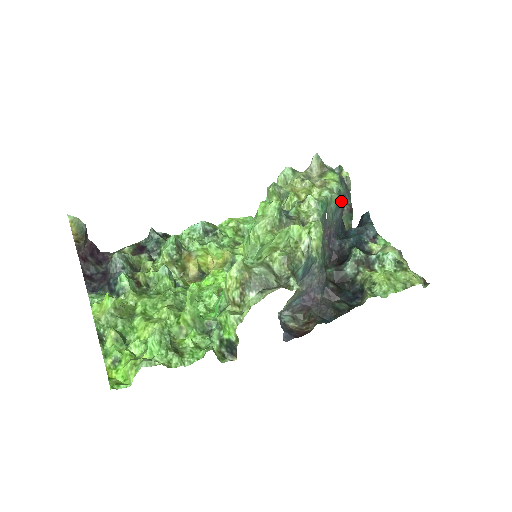
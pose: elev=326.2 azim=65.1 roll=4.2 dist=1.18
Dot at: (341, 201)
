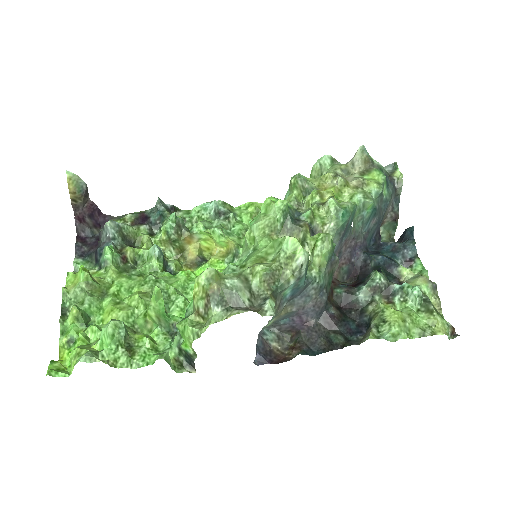
Dot at: (381, 208)
